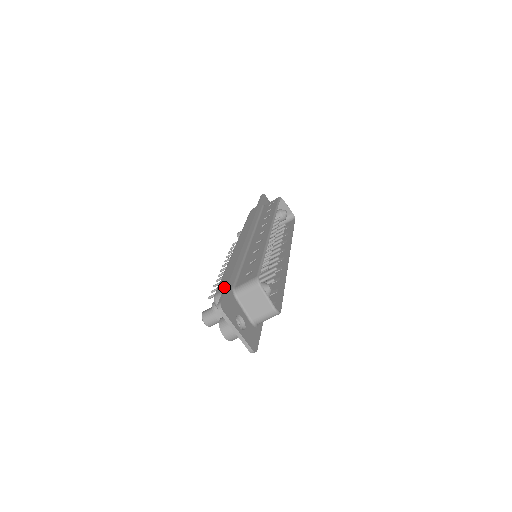
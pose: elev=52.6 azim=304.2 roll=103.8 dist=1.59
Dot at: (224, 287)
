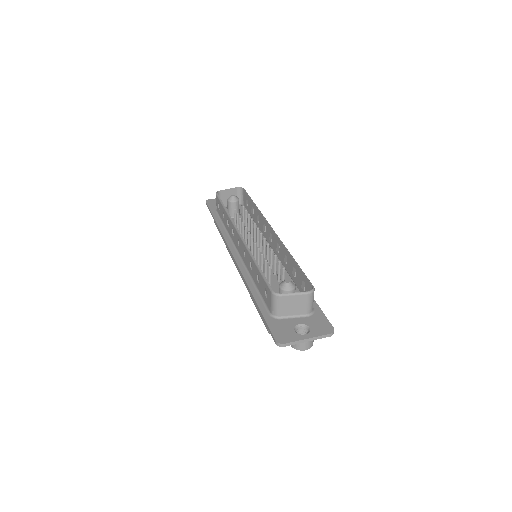
Dot at: (265, 323)
